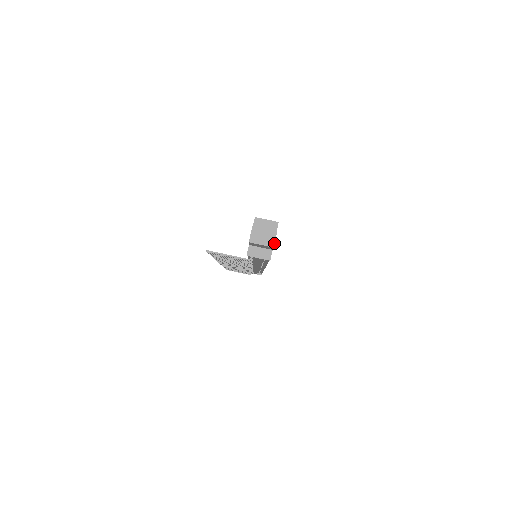
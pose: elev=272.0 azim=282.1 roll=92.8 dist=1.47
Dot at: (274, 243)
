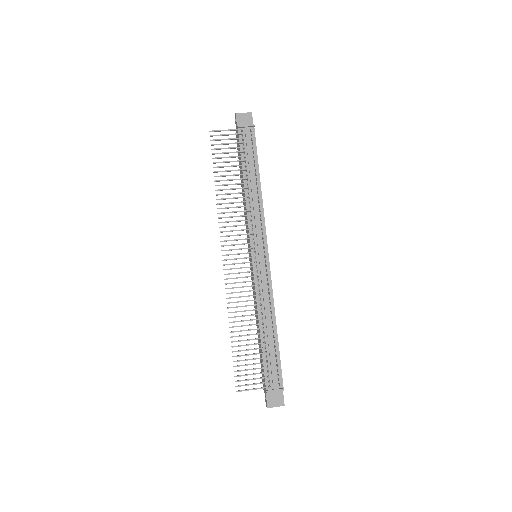
Dot at: (251, 113)
